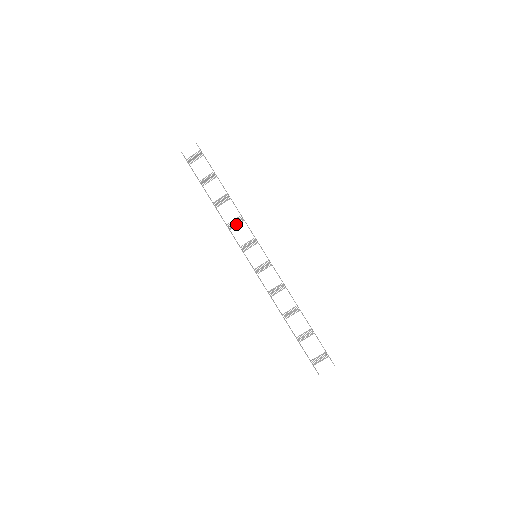
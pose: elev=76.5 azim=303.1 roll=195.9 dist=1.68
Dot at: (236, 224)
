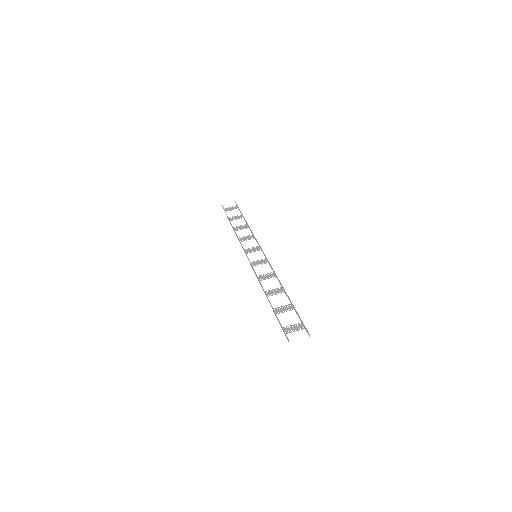
Dot at: occluded
